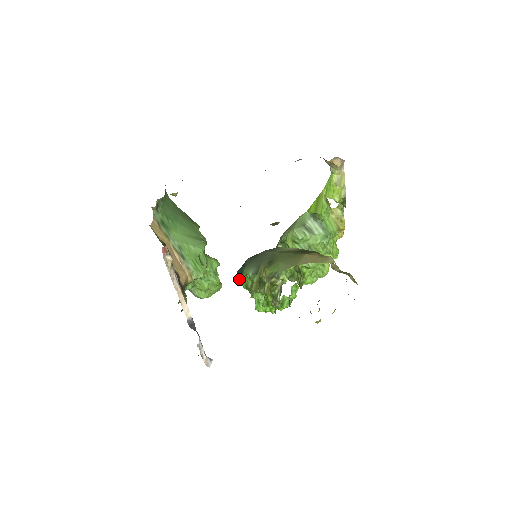
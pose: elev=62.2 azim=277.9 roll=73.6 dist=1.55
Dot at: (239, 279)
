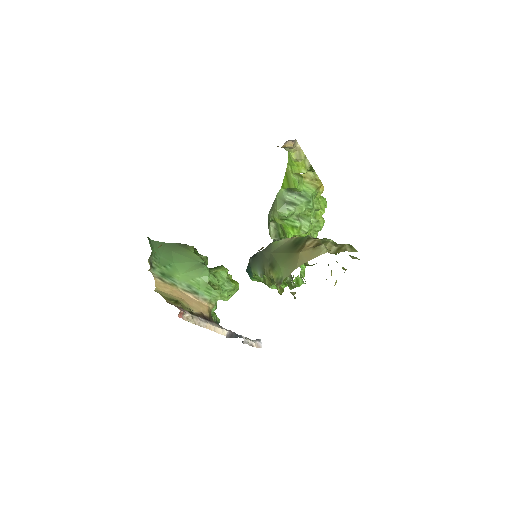
Dot at: (251, 278)
